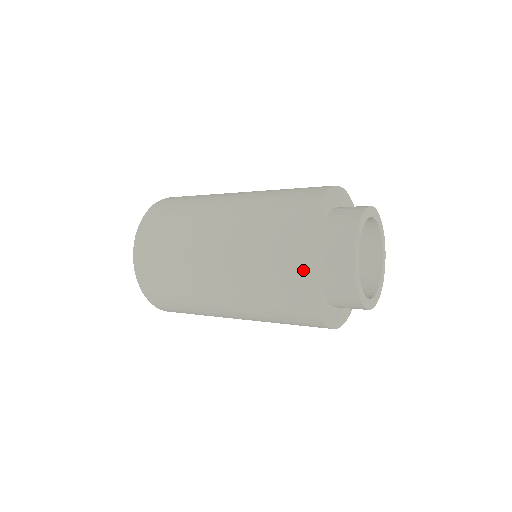
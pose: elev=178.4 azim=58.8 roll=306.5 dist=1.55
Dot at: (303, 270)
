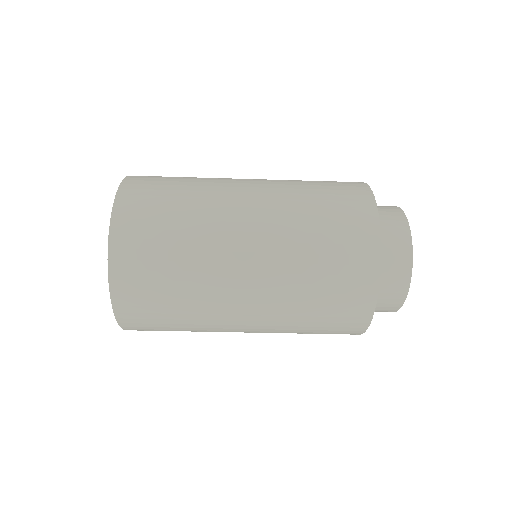
Dot at: (374, 263)
